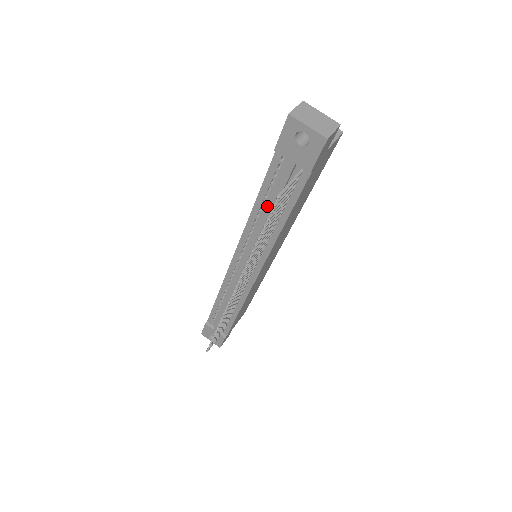
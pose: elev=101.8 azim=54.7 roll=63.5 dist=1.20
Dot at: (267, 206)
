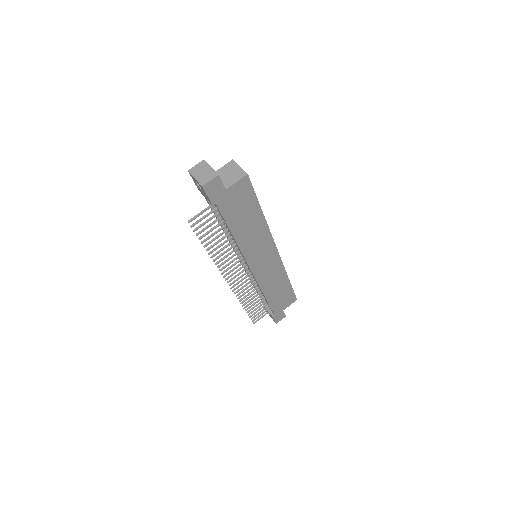
Dot at: occluded
